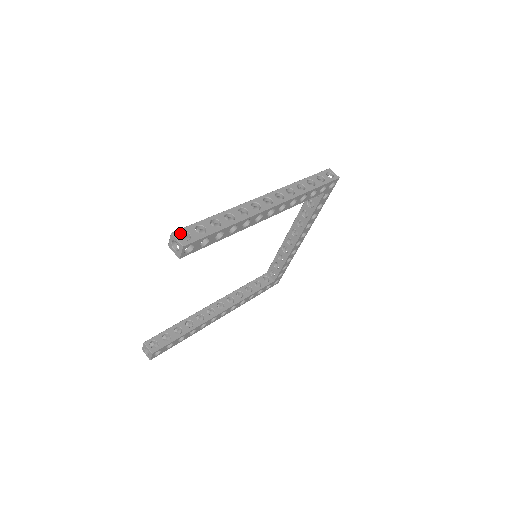
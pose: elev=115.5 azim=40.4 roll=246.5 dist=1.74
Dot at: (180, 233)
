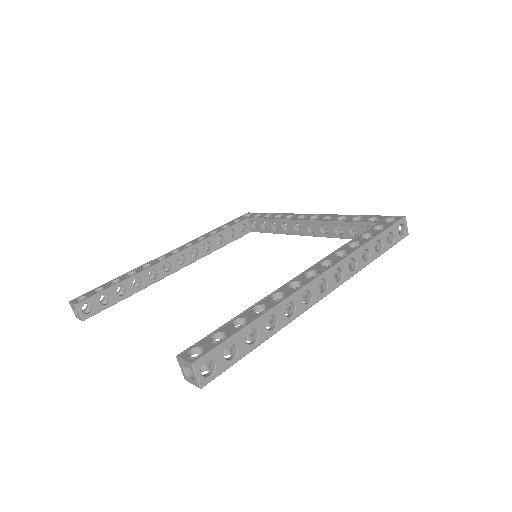
Dot at: (203, 362)
